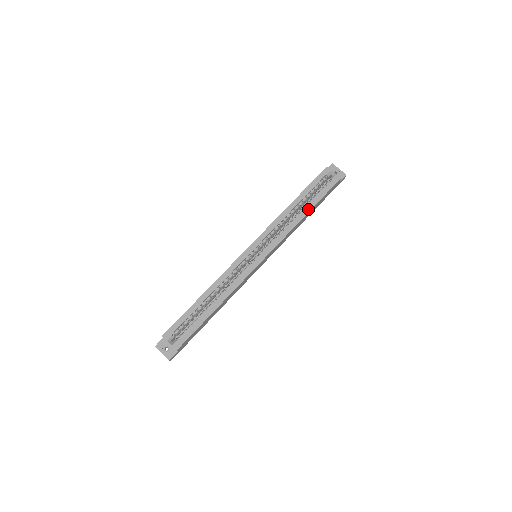
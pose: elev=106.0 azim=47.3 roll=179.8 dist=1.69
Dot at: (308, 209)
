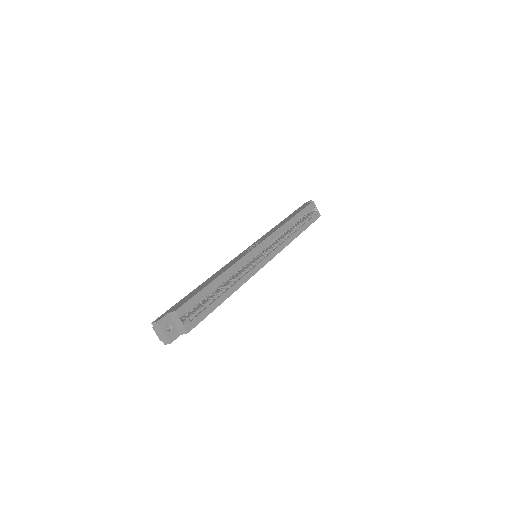
Dot at: (301, 231)
